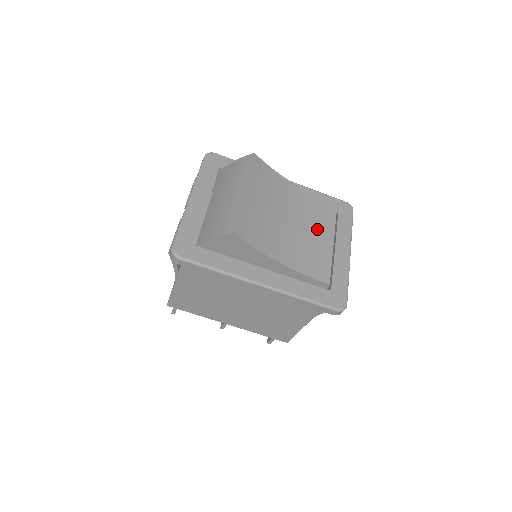
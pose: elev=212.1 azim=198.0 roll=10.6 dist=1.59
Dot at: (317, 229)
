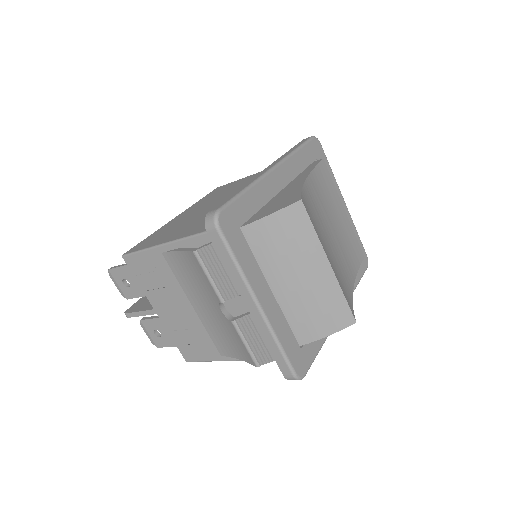
Dot at: (335, 211)
